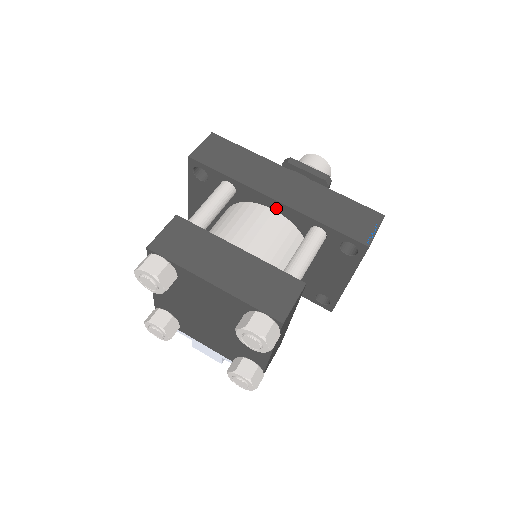
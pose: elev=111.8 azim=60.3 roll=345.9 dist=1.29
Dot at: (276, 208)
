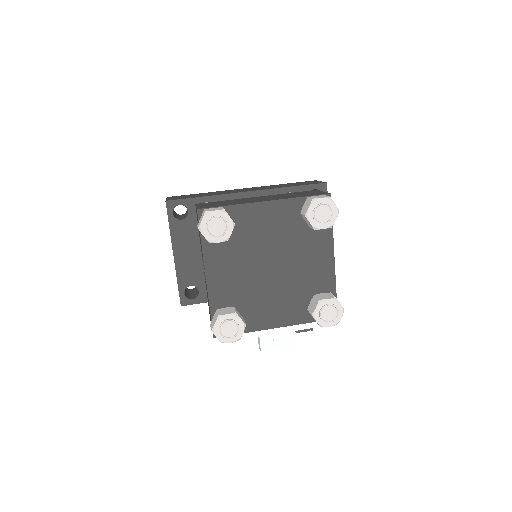
Dot at: occluded
